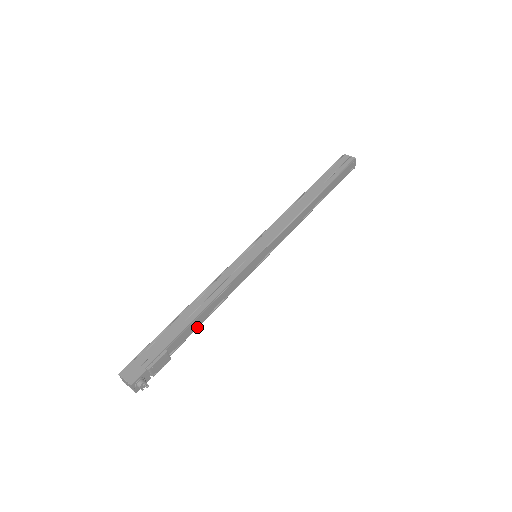
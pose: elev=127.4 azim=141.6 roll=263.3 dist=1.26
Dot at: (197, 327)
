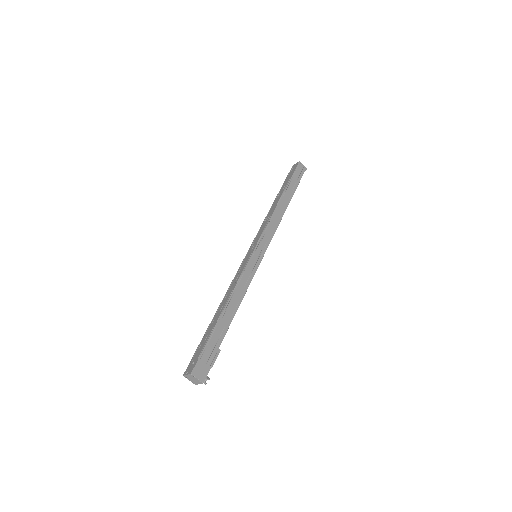
Dot at: occluded
